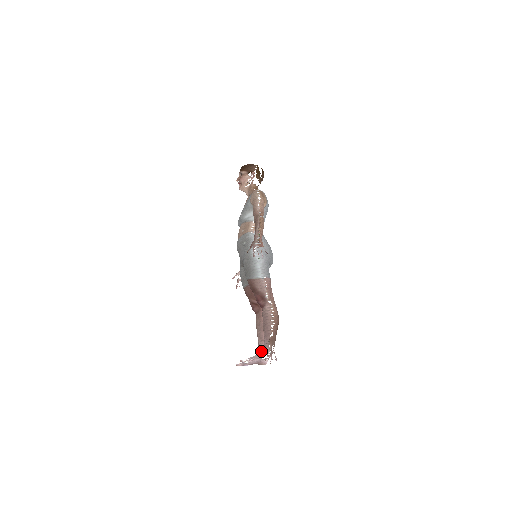
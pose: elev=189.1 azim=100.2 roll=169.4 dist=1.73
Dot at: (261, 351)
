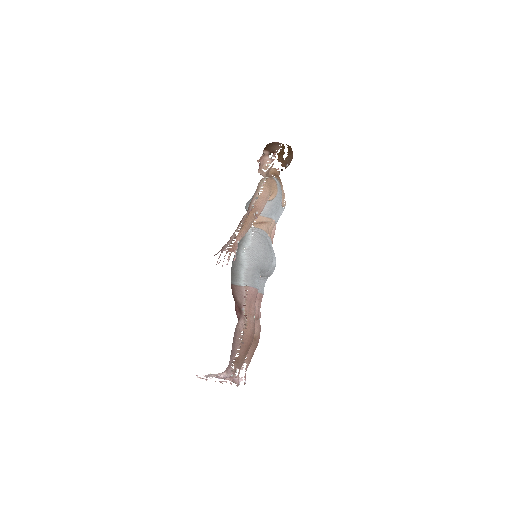
Dot at: occluded
